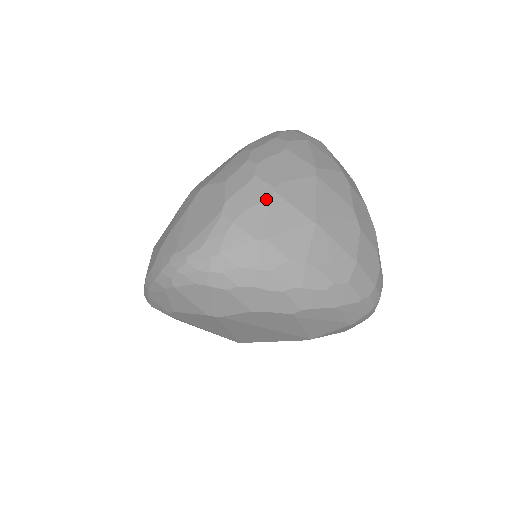
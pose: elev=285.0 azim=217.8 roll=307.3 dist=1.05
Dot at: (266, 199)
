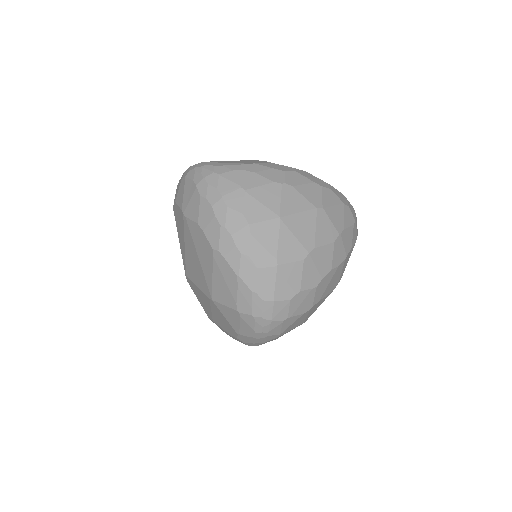
Dot at: (273, 181)
